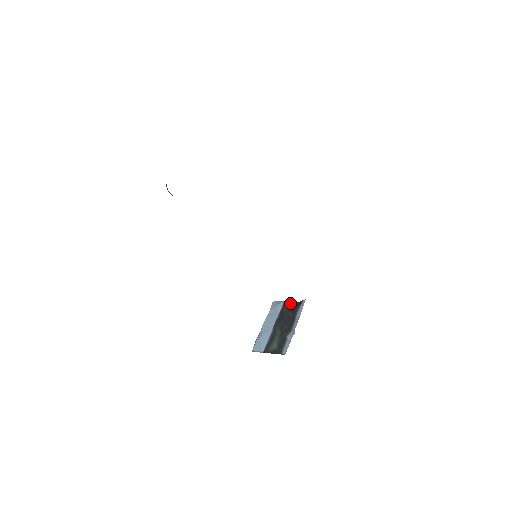
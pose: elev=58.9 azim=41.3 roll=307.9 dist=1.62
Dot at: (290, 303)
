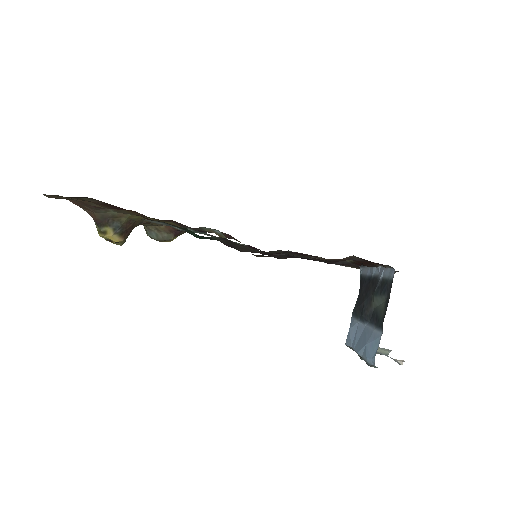
Dot at: occluded
